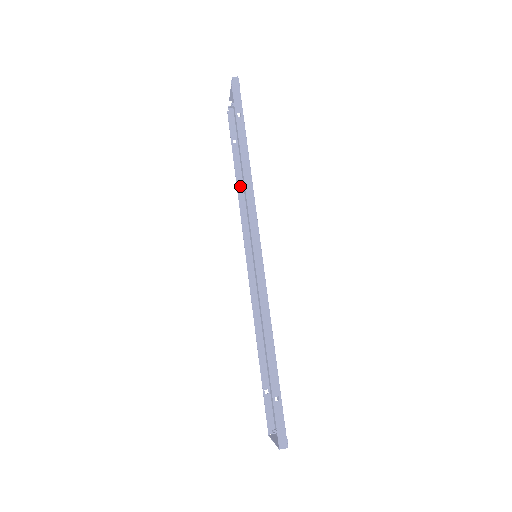
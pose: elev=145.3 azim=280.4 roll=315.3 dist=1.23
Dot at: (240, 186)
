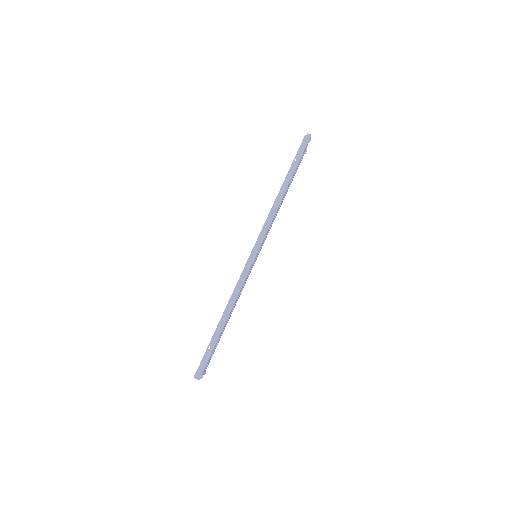
Dot at: occluded
